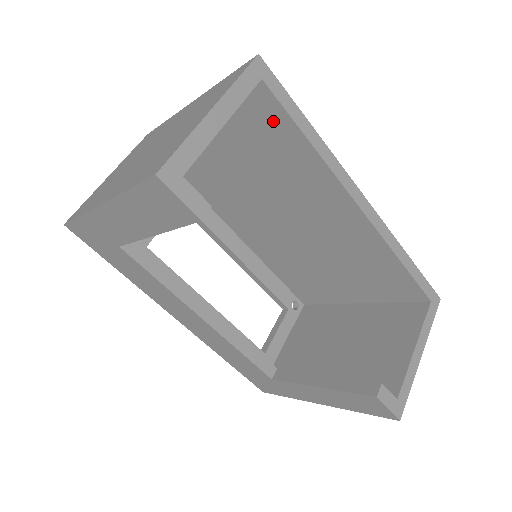
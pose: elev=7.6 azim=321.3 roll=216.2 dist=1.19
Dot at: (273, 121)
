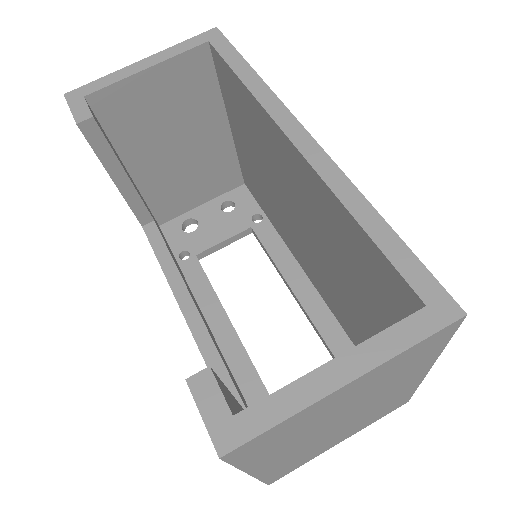
Dot at: (230, 81)
